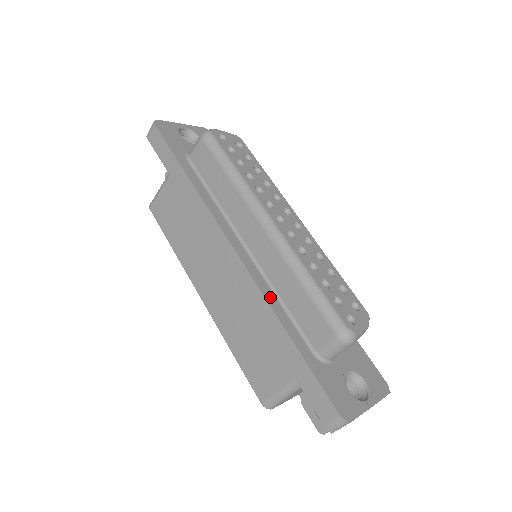
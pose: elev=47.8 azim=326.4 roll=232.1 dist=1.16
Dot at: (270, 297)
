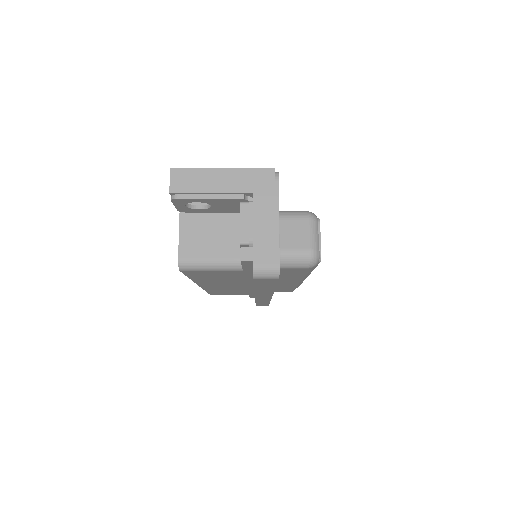
Dot at: occluded
